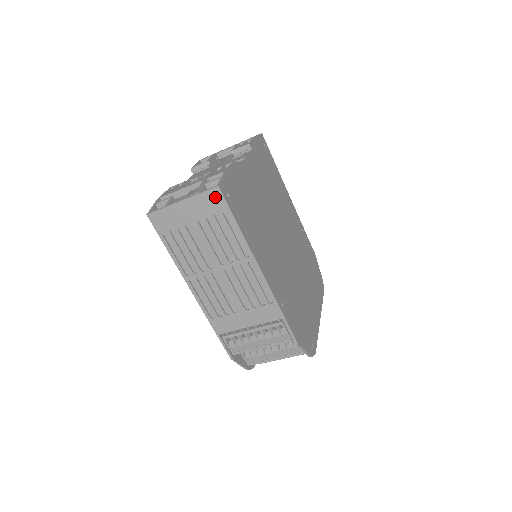
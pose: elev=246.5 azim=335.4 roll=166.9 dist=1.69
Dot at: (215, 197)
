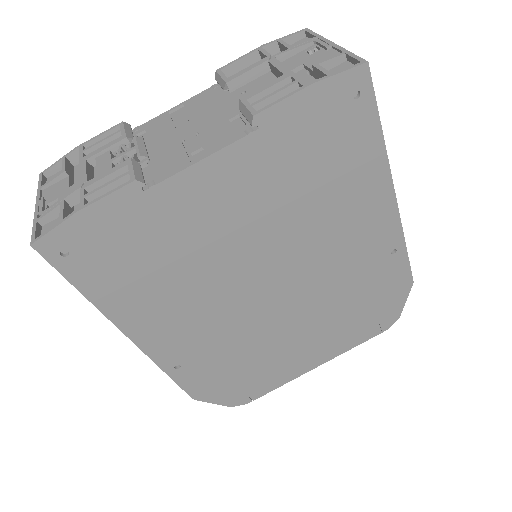
Dot at: occluded
